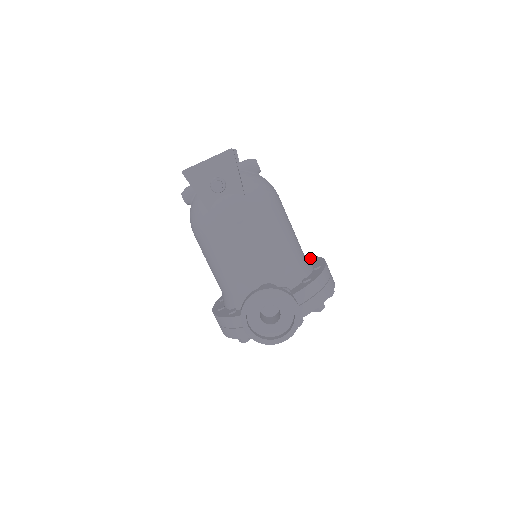
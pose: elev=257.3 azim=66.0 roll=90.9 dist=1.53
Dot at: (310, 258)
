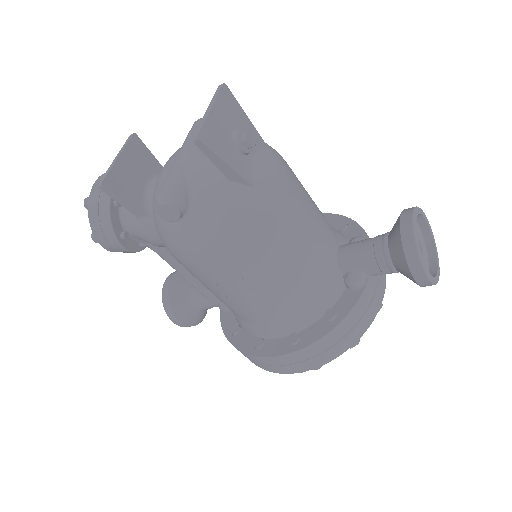
Dot at: occluded
